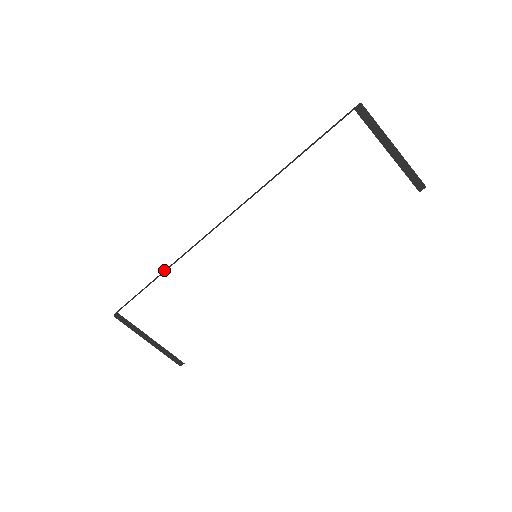
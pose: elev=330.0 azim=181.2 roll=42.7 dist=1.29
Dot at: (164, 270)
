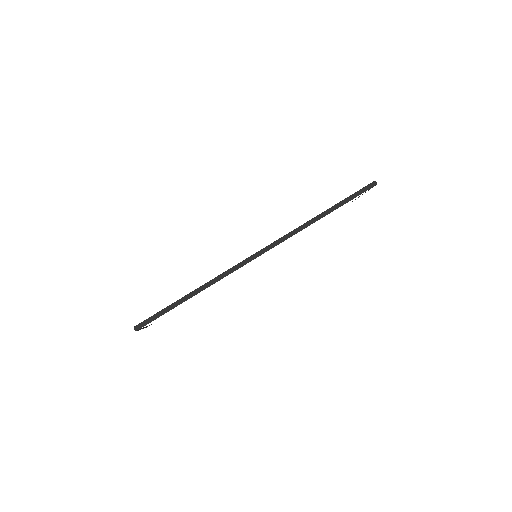
Dot at: (199, 288)
